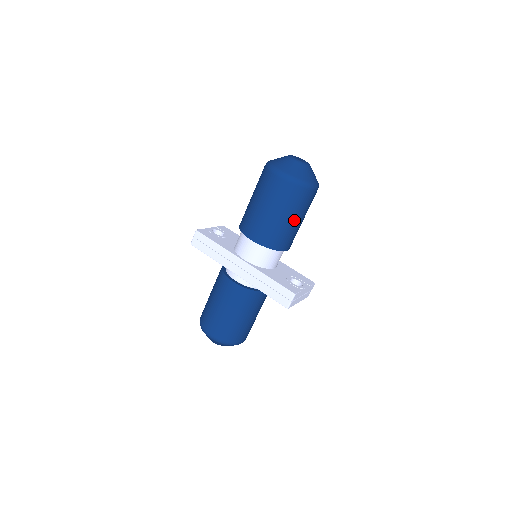
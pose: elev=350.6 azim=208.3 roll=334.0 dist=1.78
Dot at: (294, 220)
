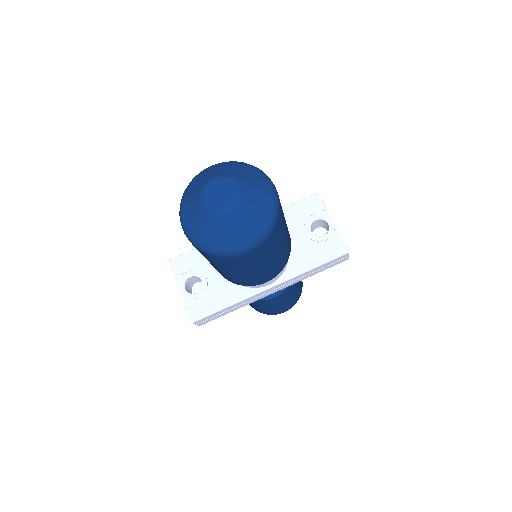
Dot at: (285, 228)
